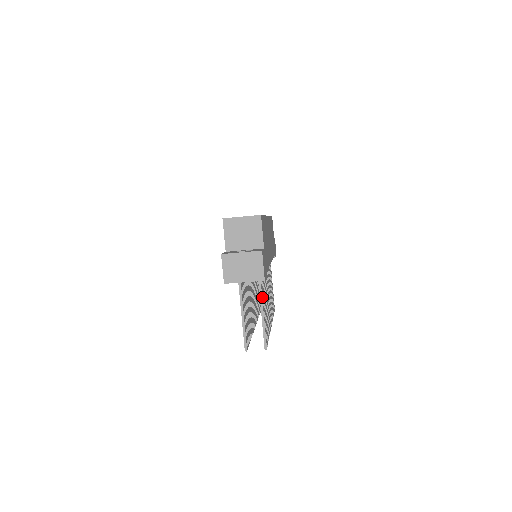
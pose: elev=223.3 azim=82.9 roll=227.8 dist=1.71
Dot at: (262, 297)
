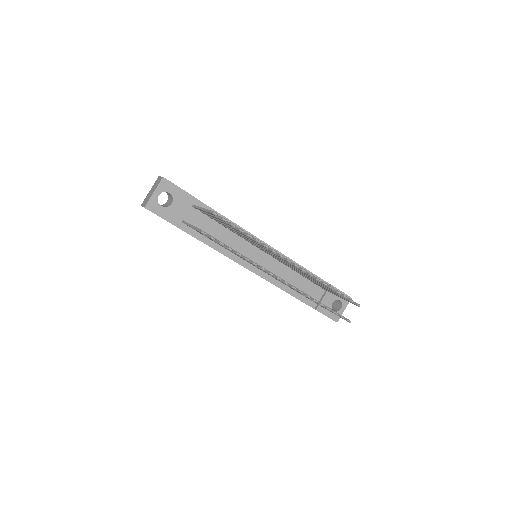
Dot at: occluded
